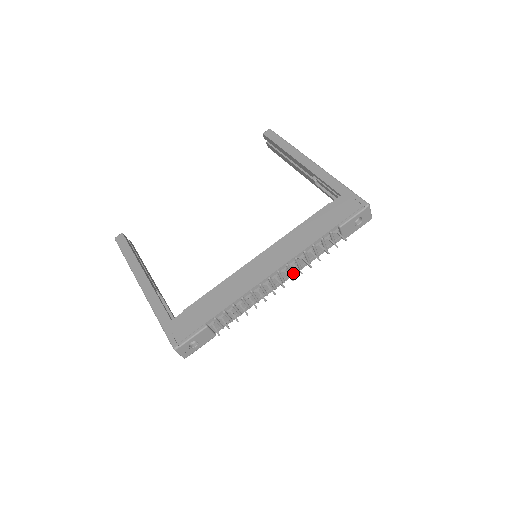
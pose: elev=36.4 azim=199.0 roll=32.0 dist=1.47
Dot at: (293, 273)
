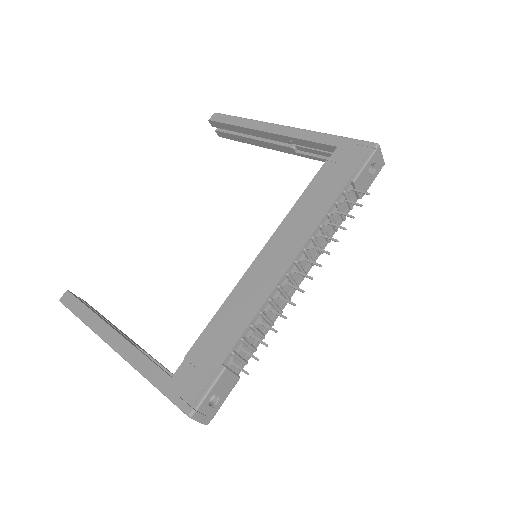
Dot at: (313, 260)
